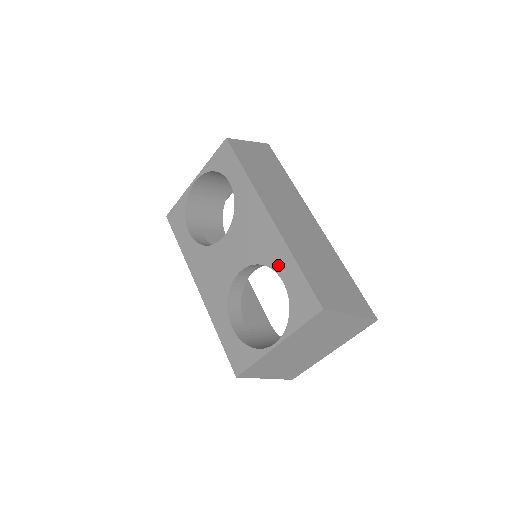
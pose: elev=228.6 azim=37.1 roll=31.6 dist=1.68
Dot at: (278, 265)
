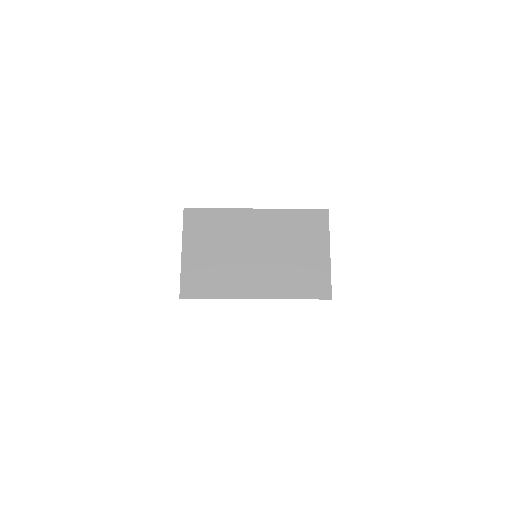
Dot at: occluded
